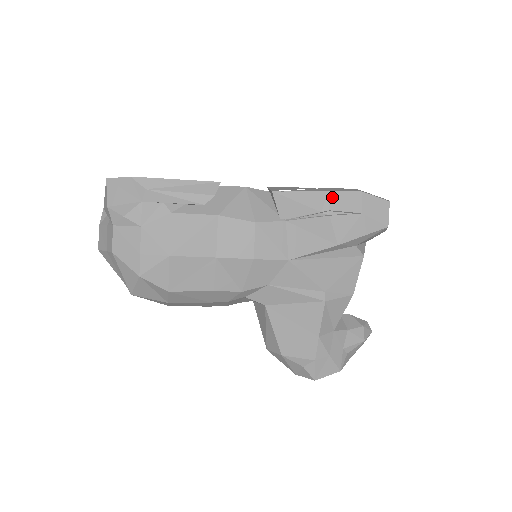
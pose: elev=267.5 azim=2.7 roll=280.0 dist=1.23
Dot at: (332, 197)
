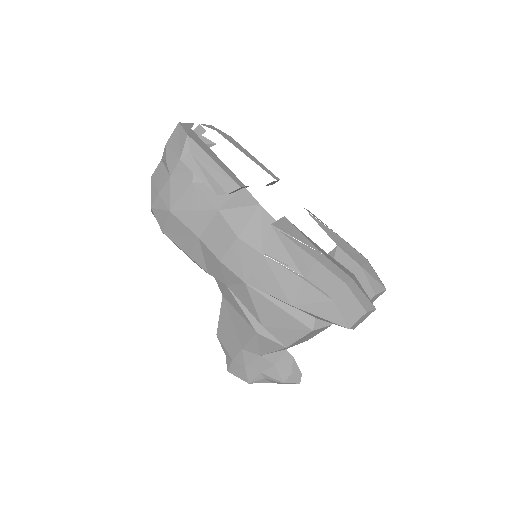
Dot at: (317, 268)
